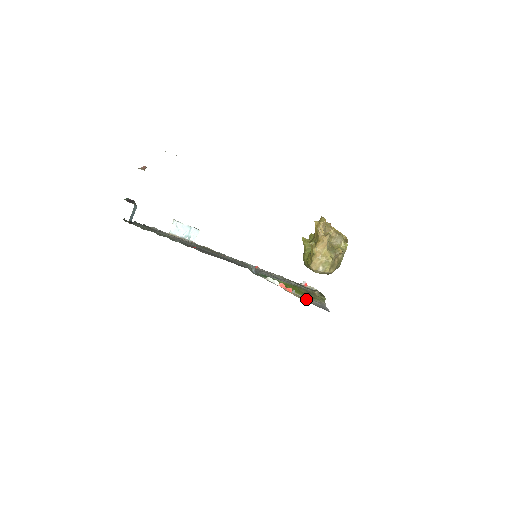
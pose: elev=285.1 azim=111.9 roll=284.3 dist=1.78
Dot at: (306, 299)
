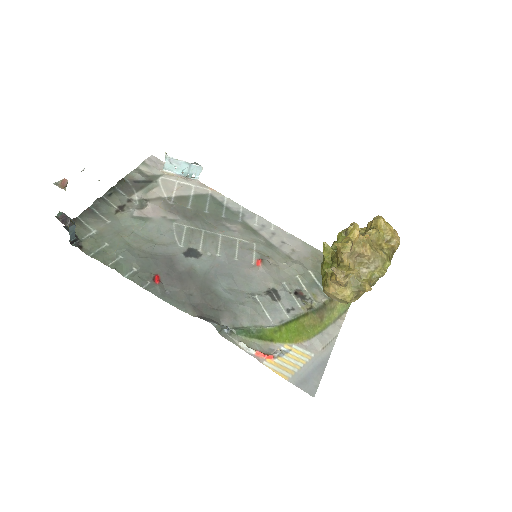
Dot at: (298, 353)
